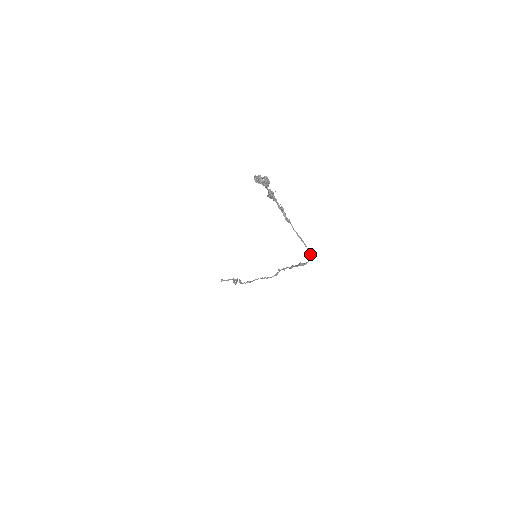
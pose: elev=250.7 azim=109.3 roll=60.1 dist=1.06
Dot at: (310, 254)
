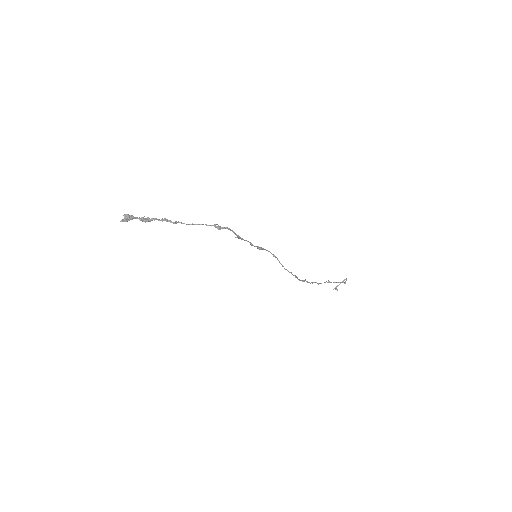
Dot at: (221, 227)
